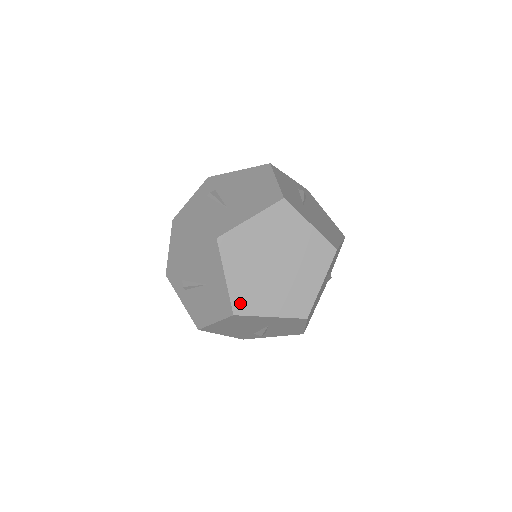
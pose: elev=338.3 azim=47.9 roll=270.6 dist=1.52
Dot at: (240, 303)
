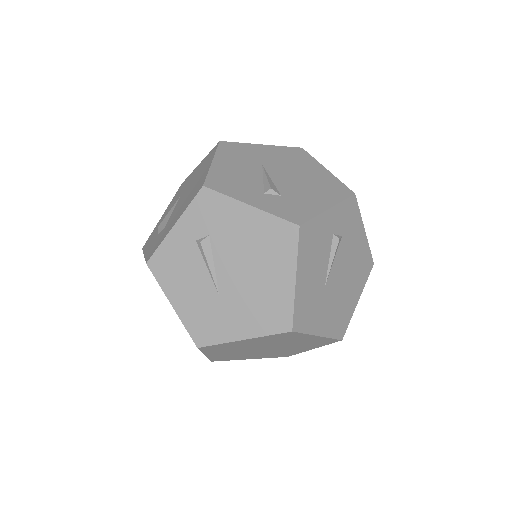
Dot at: (219, 359)
